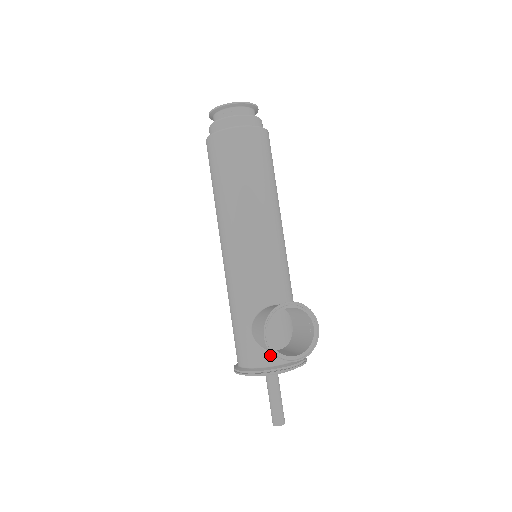
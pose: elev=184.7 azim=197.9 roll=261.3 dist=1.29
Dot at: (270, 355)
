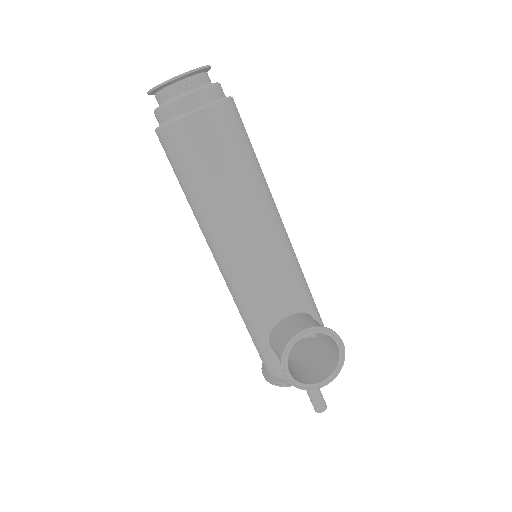
Dot at: occluded
